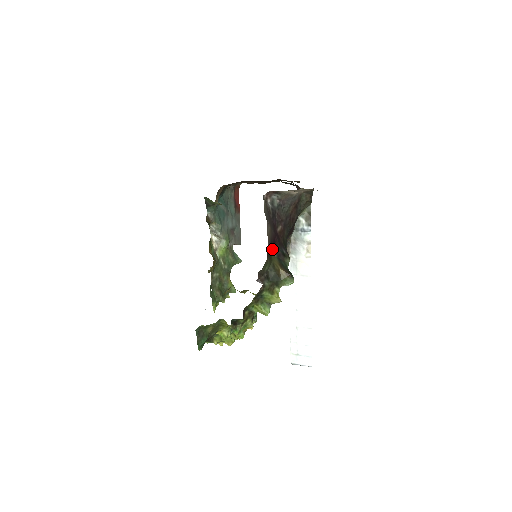
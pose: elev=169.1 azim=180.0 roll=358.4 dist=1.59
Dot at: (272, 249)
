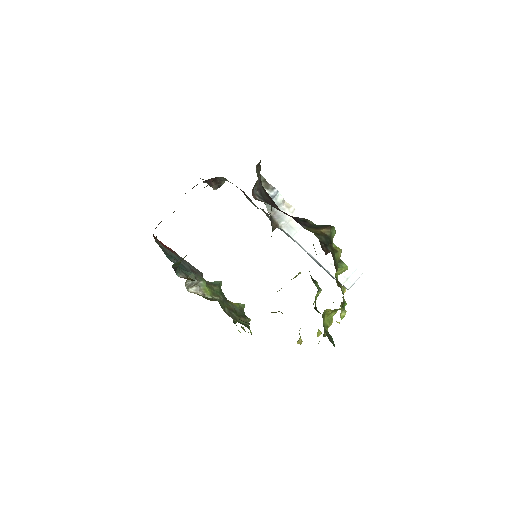
Dot at: (301, 225)
